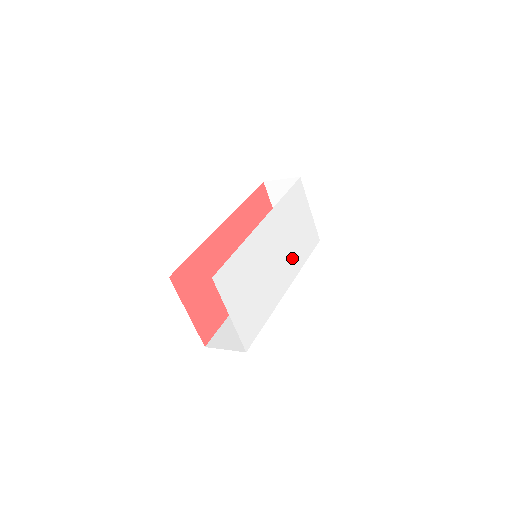
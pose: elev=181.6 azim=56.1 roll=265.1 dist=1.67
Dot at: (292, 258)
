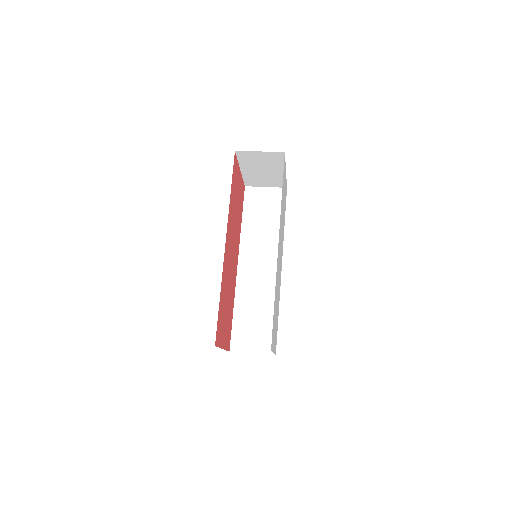
Dot at: (282, 239)
